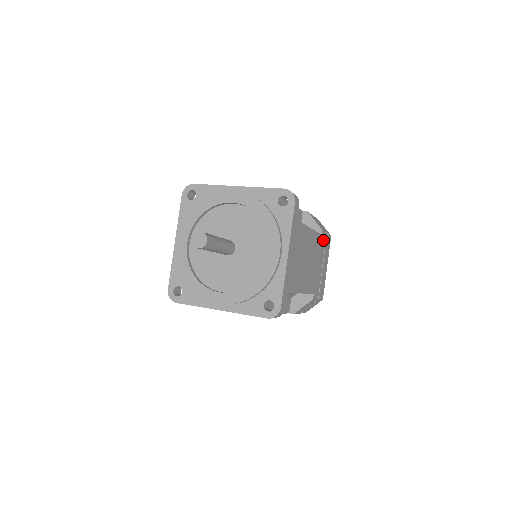
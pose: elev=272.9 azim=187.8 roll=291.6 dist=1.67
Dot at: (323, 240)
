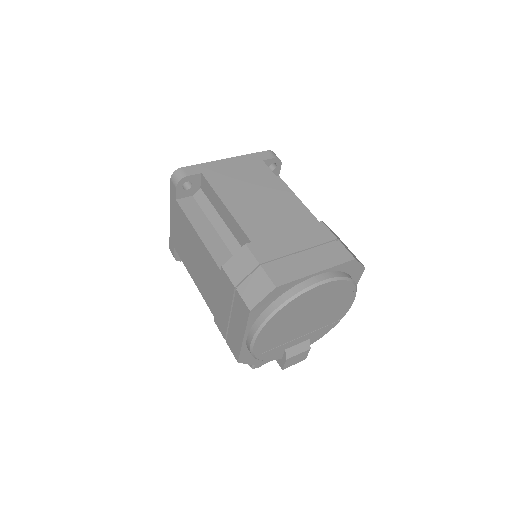
Dot at: (321, 234)
